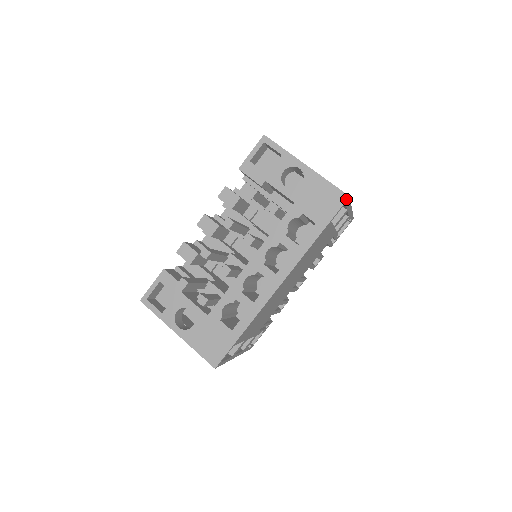
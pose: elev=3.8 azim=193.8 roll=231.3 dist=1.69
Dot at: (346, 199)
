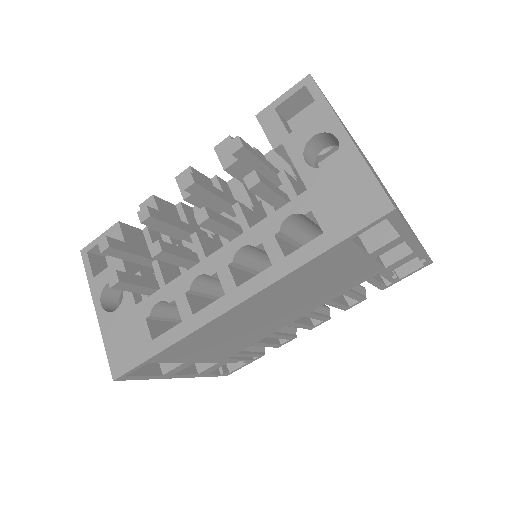
Dot at: (387, 211)
